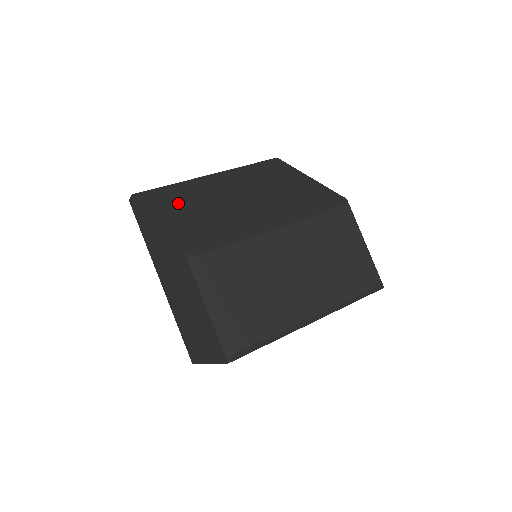
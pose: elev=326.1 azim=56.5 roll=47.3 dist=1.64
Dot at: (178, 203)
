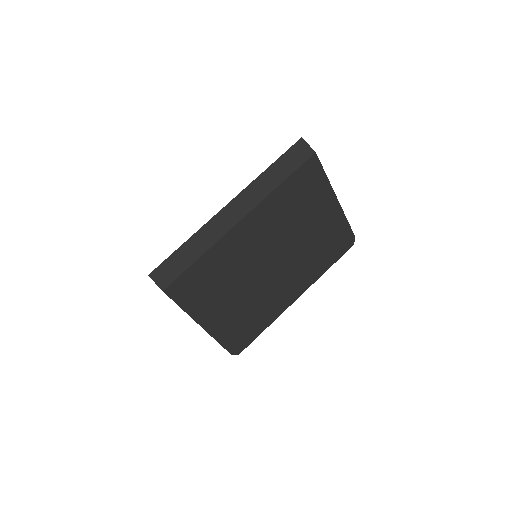
Dot at: (215, 292)
